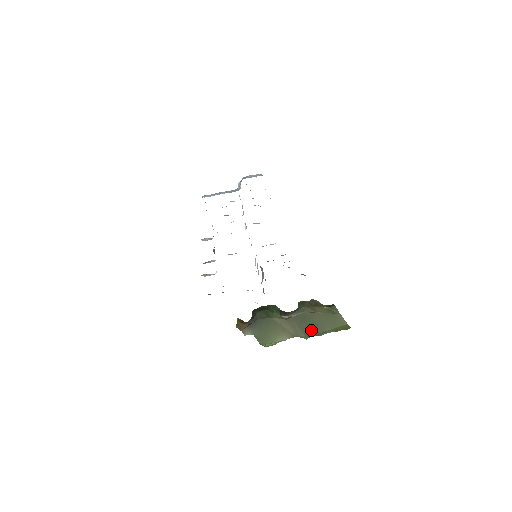
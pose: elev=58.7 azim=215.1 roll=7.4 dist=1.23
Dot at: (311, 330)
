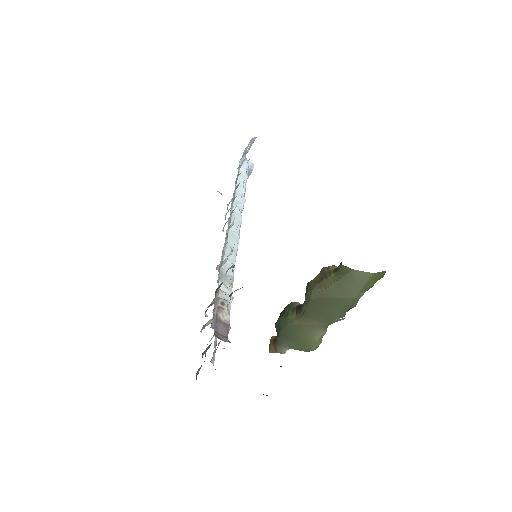
Dot at: (338, 309)
